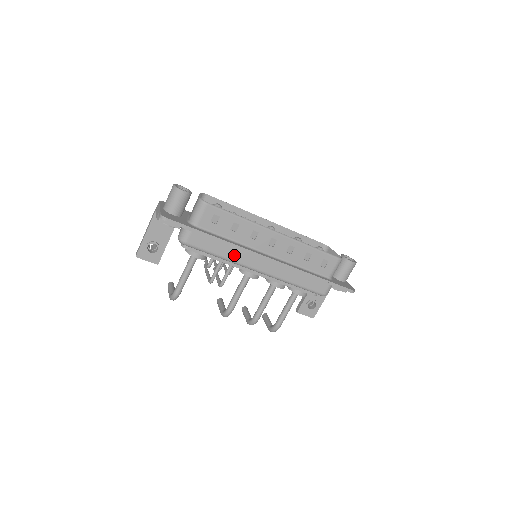
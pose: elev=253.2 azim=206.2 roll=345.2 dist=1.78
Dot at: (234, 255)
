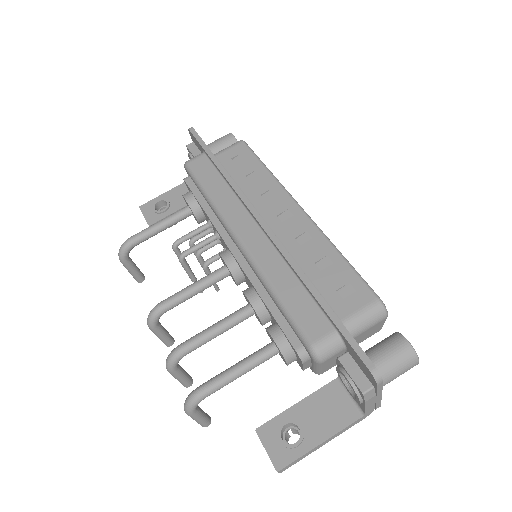
Dot at: (225, 201)
